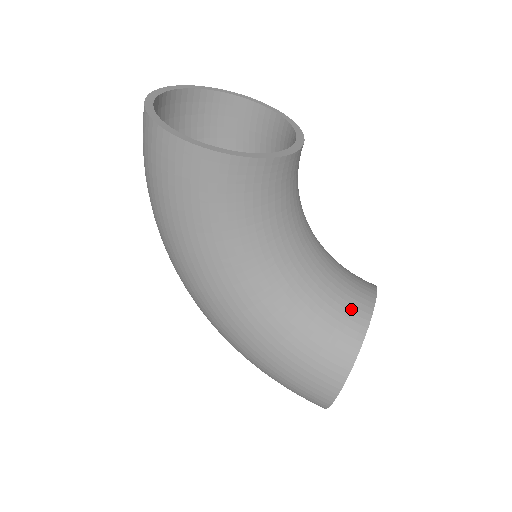
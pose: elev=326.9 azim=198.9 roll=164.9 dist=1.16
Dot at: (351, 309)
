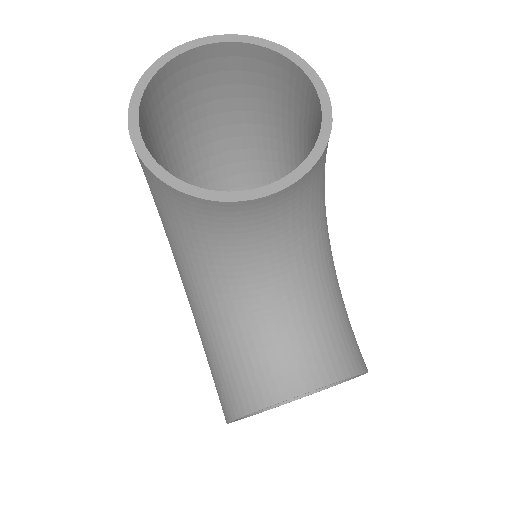
Dot at: (268, 378)
